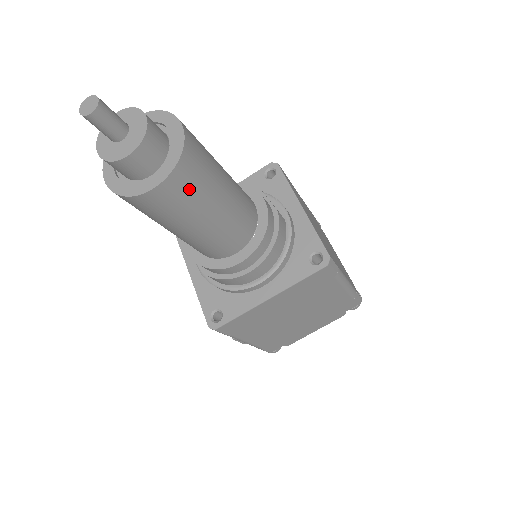
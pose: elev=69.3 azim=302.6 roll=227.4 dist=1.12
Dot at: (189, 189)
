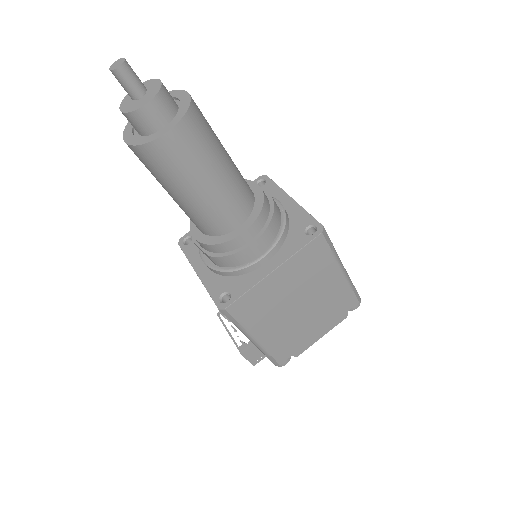
Dot at: (196, 140)
